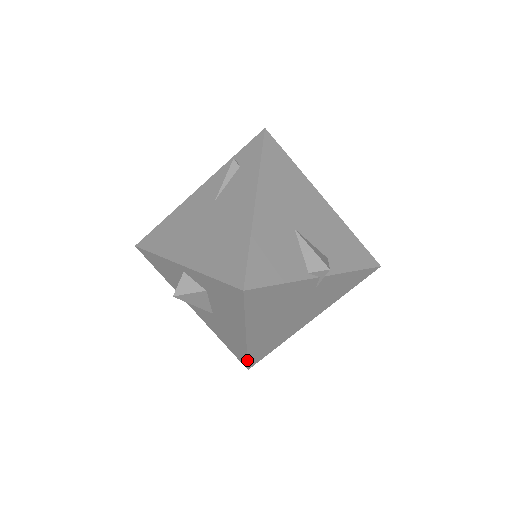
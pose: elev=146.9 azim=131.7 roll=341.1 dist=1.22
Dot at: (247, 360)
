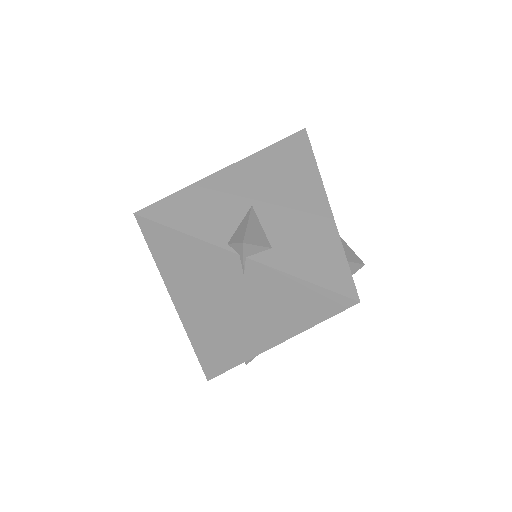
Dot at: (198, 358)
